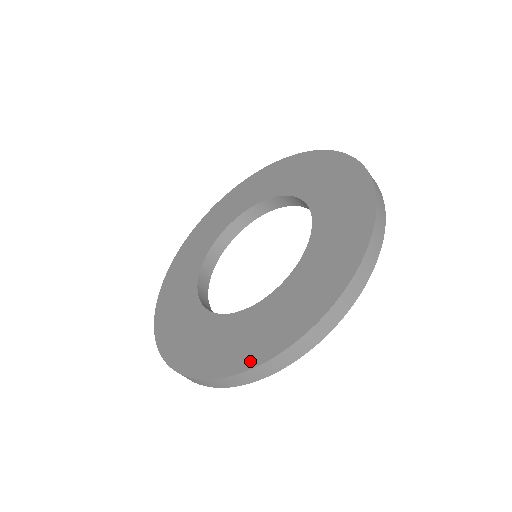
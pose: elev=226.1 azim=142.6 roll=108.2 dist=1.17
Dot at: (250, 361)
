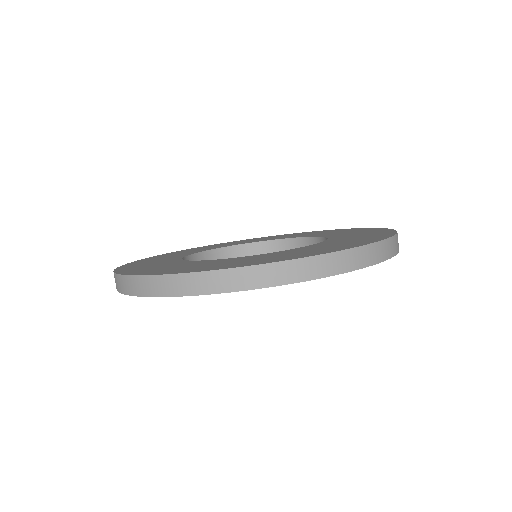
Dot at: (227, 267)
